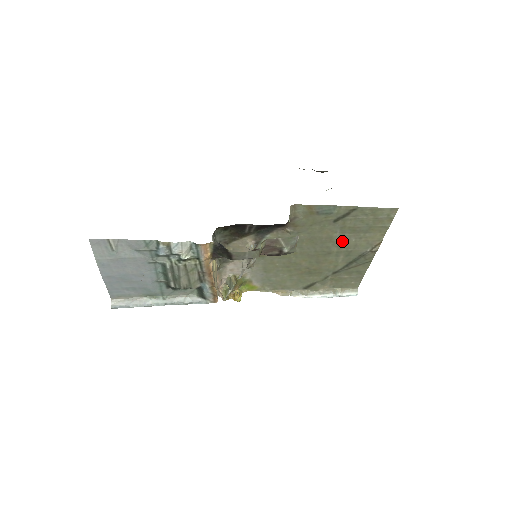
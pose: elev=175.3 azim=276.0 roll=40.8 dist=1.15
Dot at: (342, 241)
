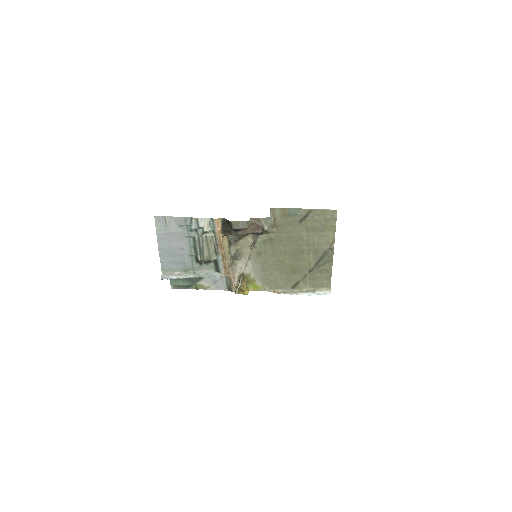
Dot at: (309, 240)
